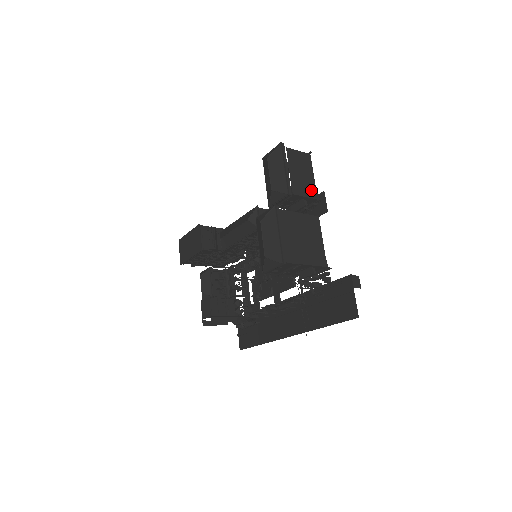
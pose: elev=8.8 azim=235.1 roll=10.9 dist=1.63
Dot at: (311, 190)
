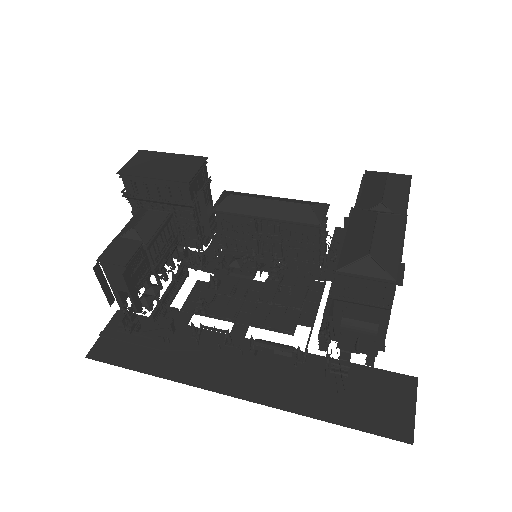
Dot at: occluded
